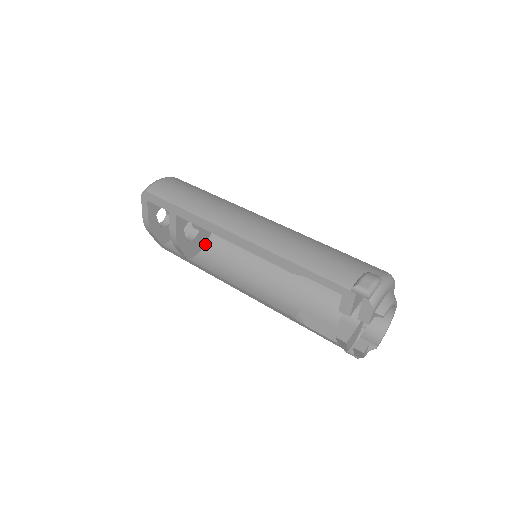
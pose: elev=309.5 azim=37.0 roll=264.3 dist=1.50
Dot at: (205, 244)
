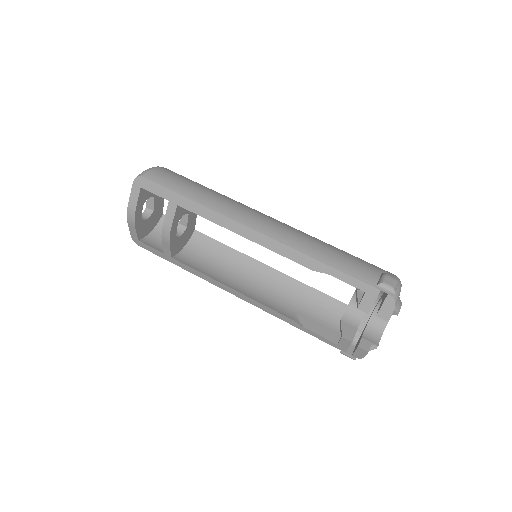
Dot at: (186, 243)
